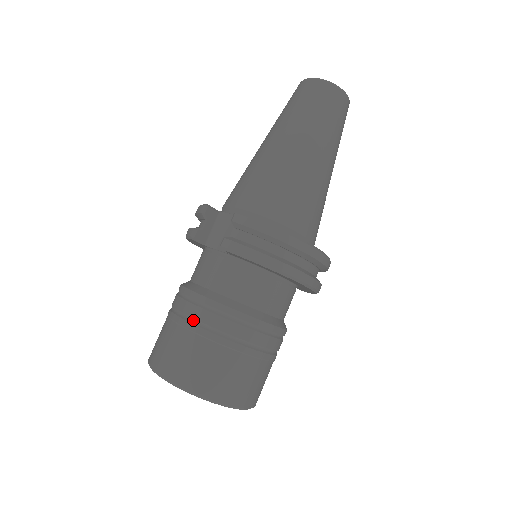
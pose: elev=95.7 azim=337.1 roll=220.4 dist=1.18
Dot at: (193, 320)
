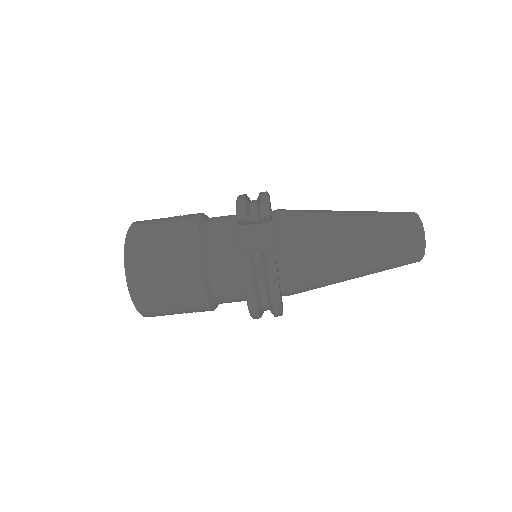
Dot at: (178, 259)
